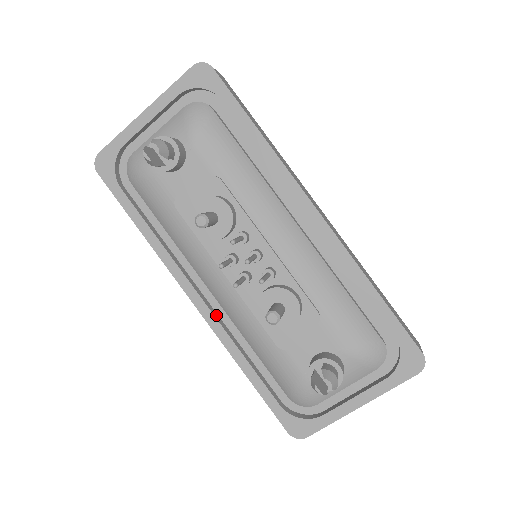
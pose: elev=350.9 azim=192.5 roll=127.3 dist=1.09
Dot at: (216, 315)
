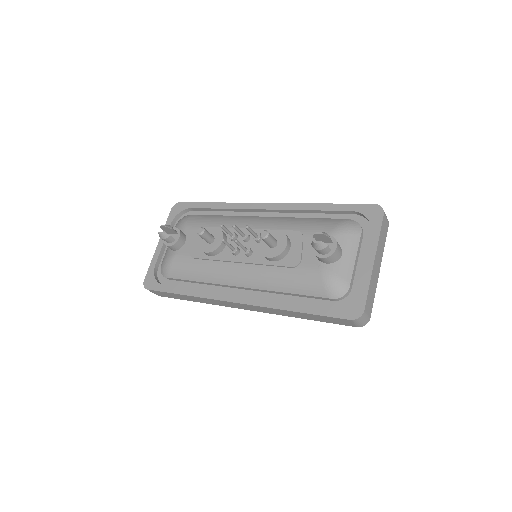
Dot at: (253, 298)
